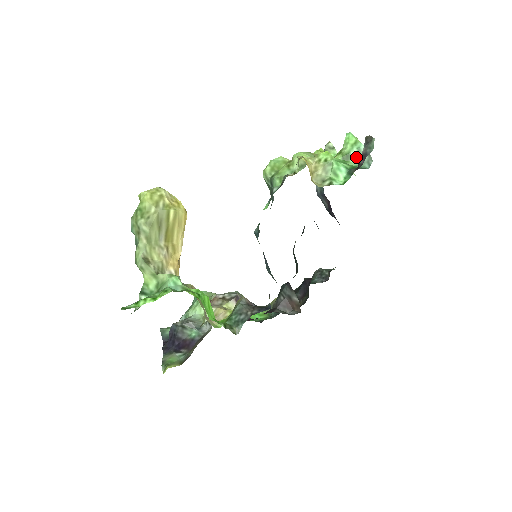
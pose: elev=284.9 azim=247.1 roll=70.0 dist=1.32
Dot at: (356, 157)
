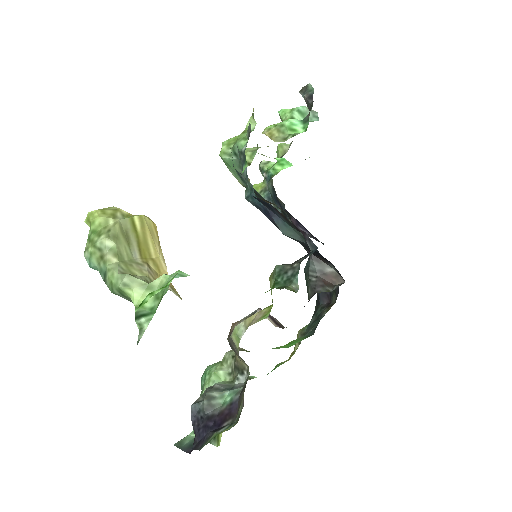
Dot at: (300, 118)
